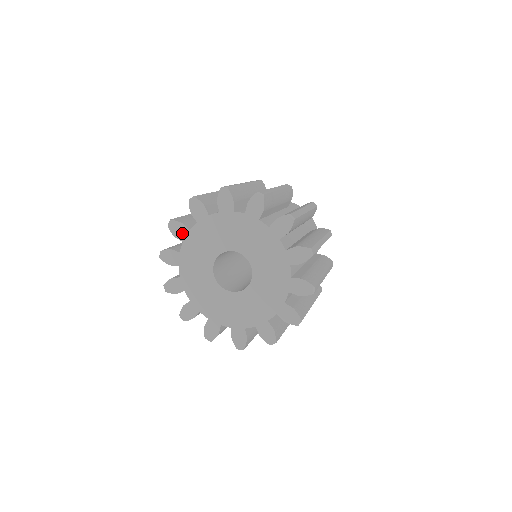
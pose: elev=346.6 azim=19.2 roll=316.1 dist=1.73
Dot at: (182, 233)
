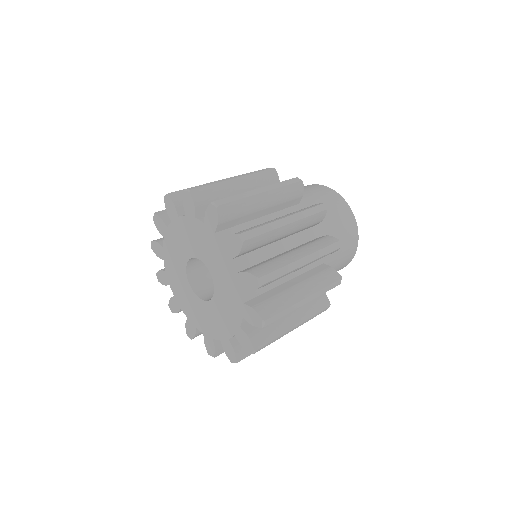
Dot at: (162, 229)
